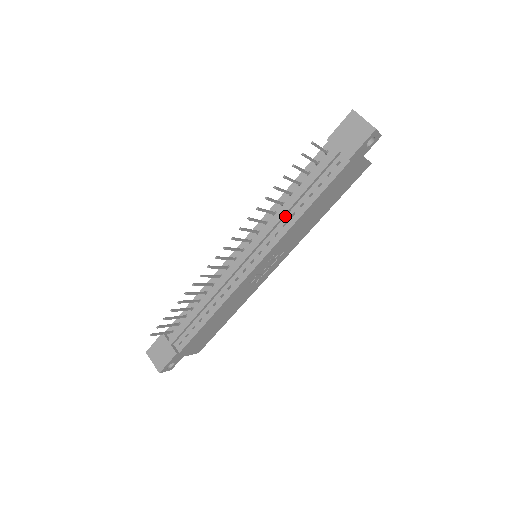
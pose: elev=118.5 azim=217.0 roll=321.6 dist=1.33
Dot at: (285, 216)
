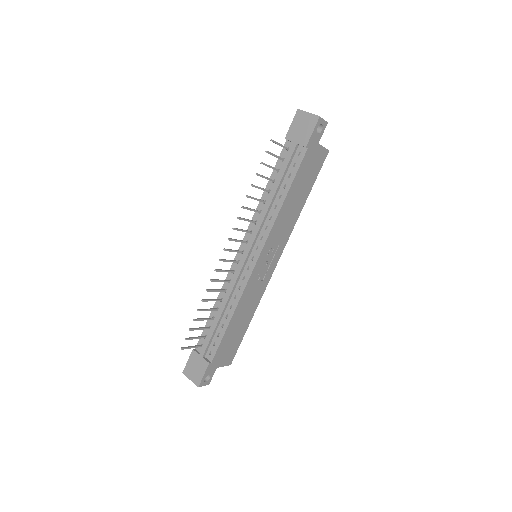
Dot at: (269, 211)
